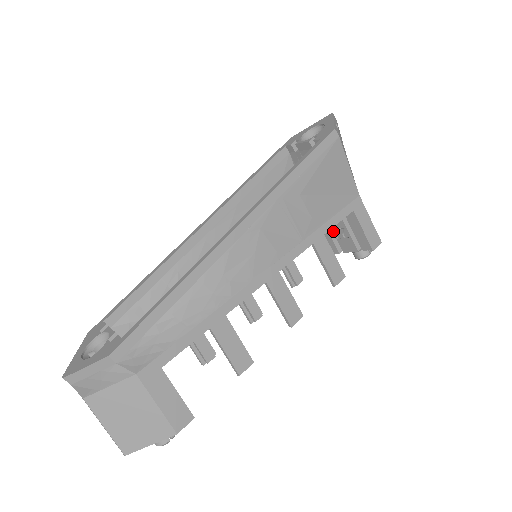
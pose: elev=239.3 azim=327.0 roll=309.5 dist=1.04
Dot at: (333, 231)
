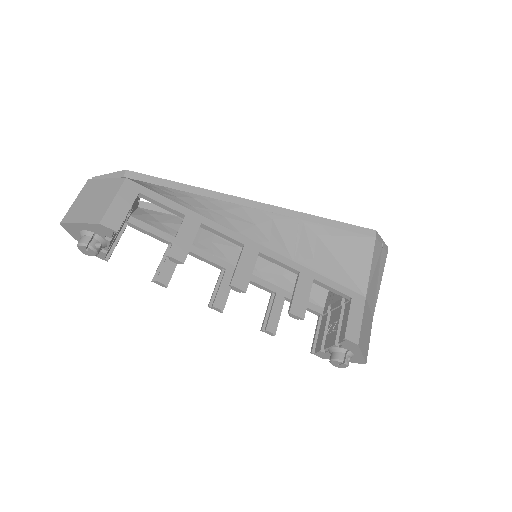
Dot at: (329, 326)
